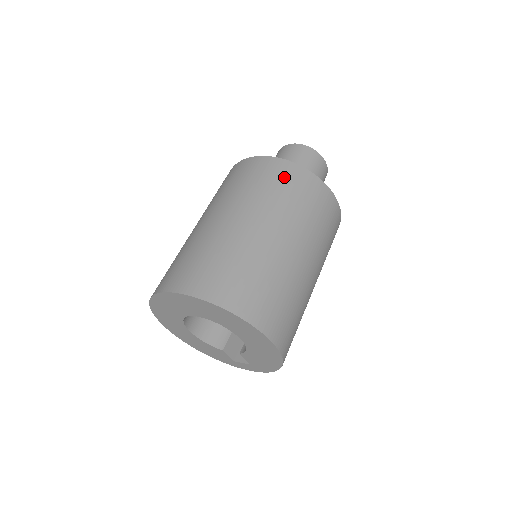
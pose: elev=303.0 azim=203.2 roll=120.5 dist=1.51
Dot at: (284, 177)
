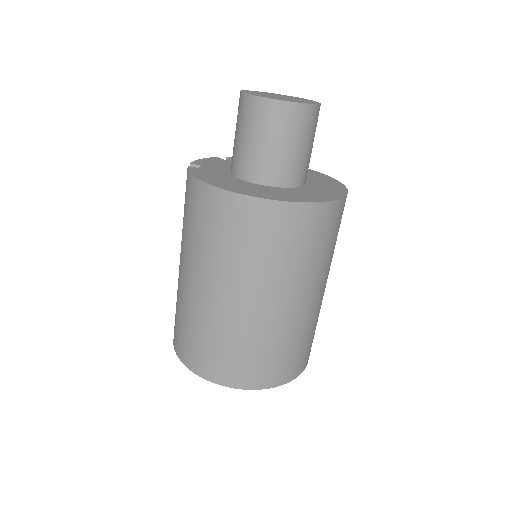
Dot at: (283, 231)
